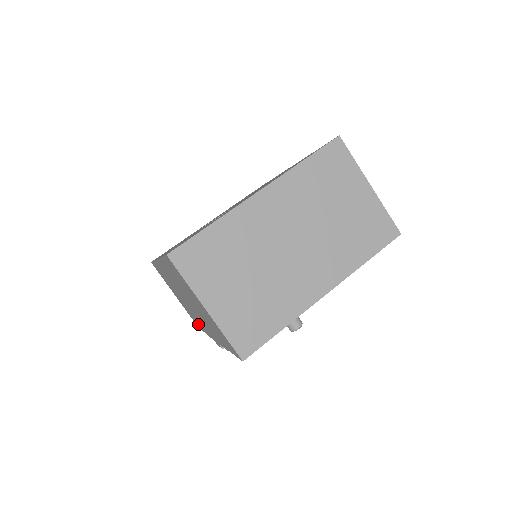
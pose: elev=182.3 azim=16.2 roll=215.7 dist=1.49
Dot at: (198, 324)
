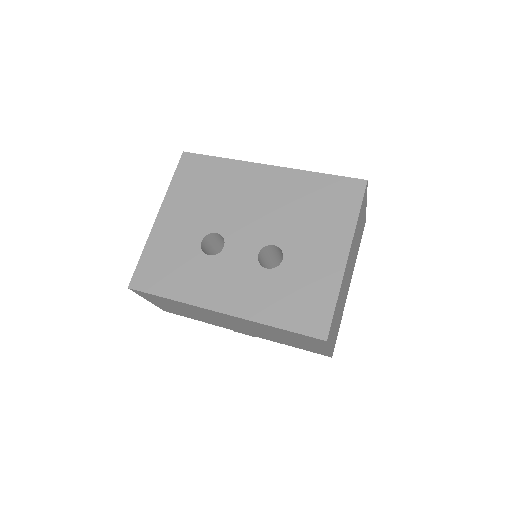
Dot at: (188, 316)
